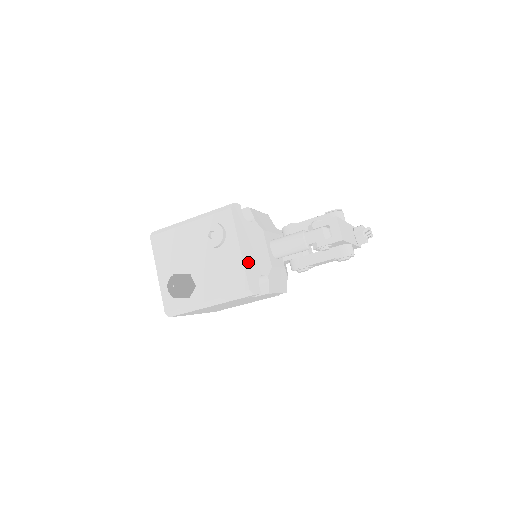
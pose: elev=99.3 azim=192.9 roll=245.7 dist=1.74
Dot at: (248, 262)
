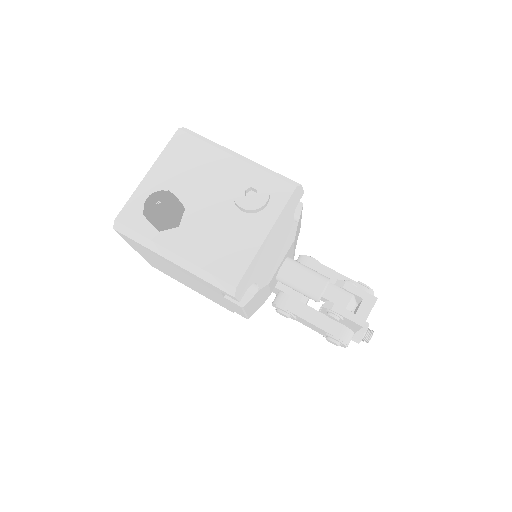
Dot at: (260, 257)
